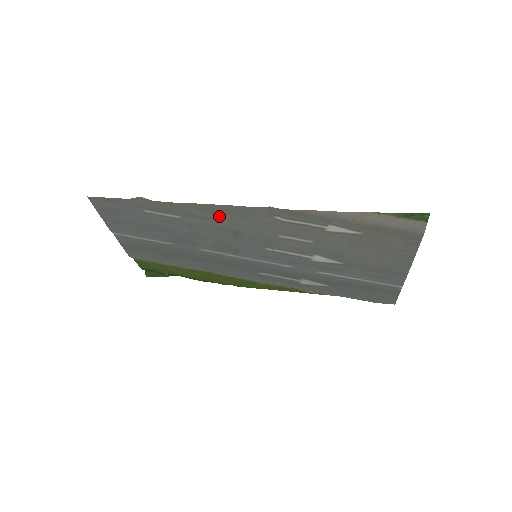
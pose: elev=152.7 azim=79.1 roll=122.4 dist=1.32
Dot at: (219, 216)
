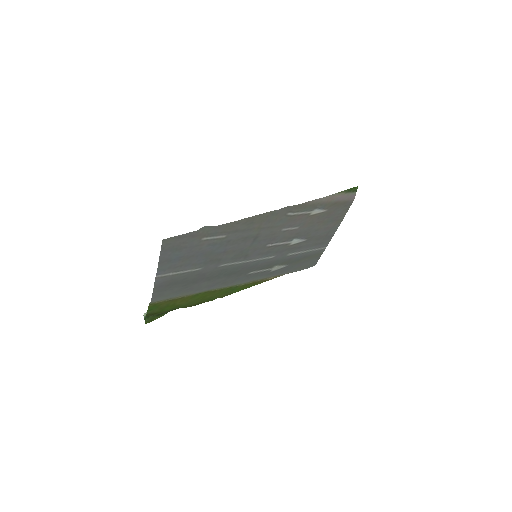
Dot at: (253, 225)
